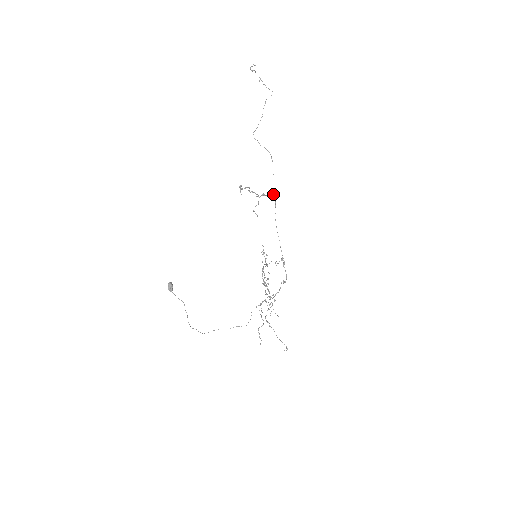
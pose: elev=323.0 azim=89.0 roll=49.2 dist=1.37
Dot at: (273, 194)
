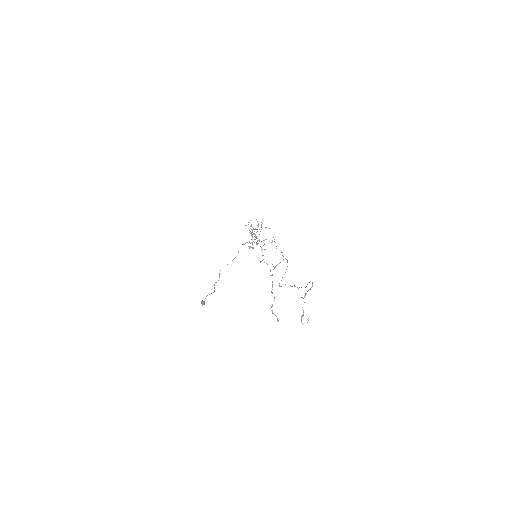
Dot at: occluded
